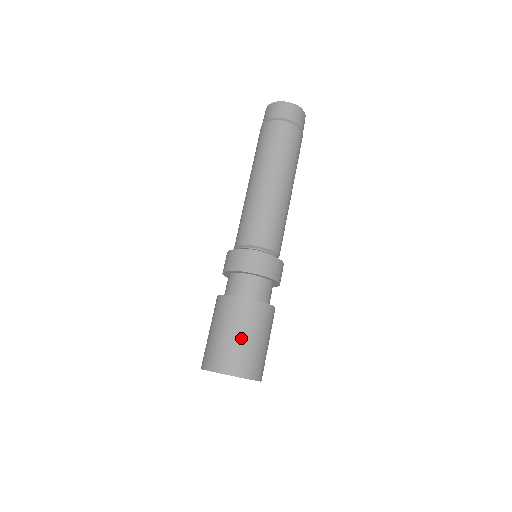
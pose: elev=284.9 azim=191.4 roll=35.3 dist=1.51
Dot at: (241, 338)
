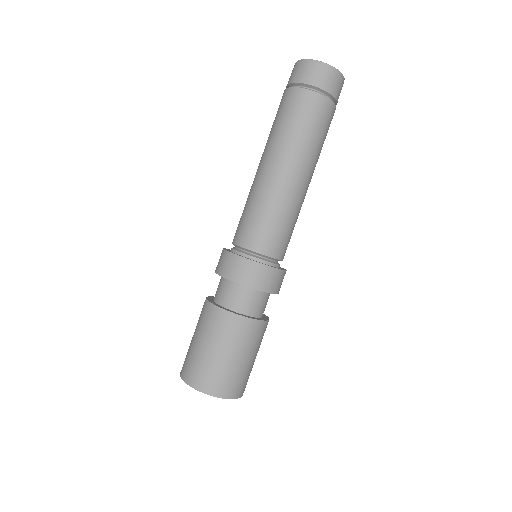
Dot at: (231, 359)
